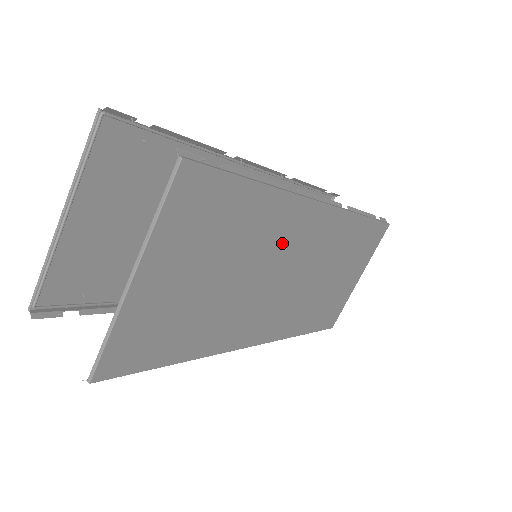
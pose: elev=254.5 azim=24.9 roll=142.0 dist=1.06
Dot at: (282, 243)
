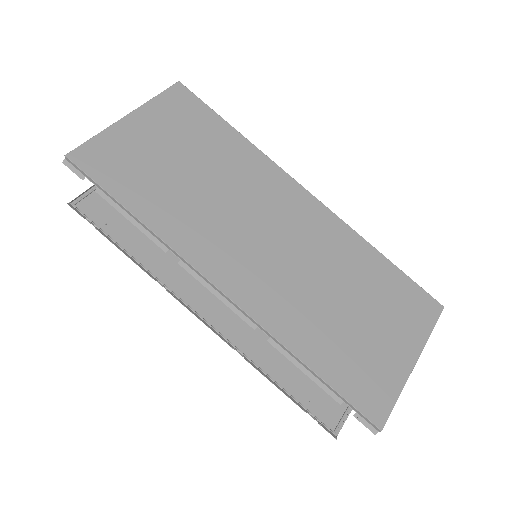
Dot at: (258, 191)
